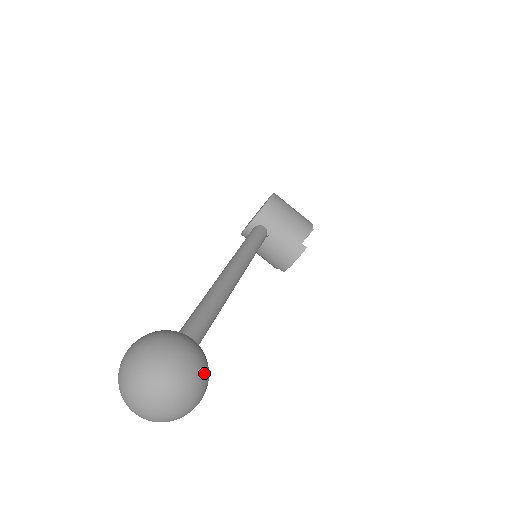
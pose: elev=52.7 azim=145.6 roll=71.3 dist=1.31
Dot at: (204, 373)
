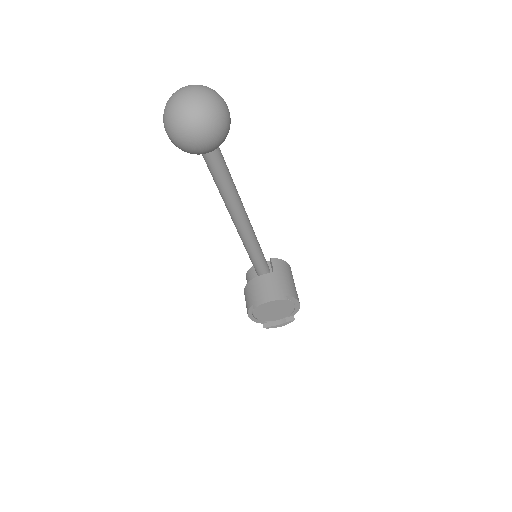
Dot at: (224, 126)
